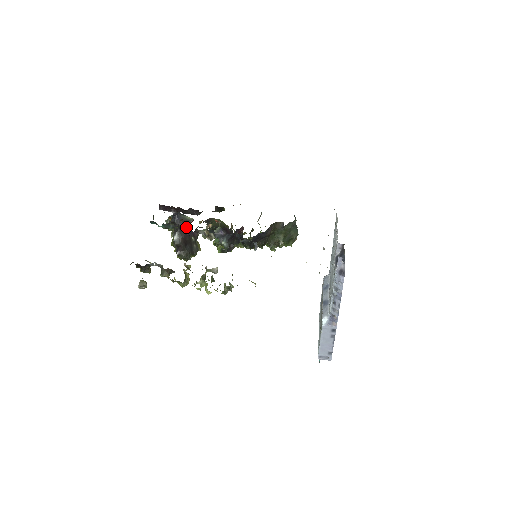
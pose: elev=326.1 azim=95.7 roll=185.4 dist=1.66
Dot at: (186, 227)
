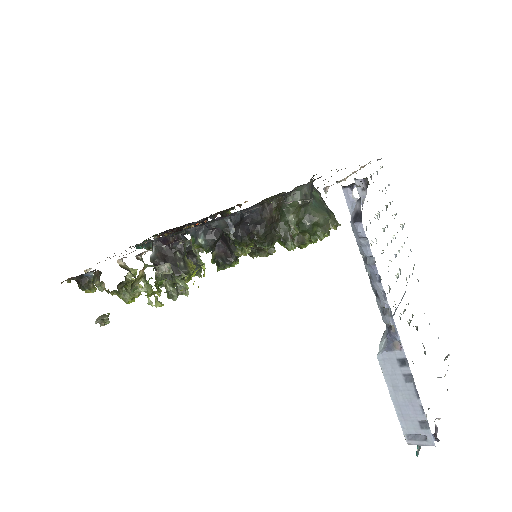
Dot at: (195, 256)
